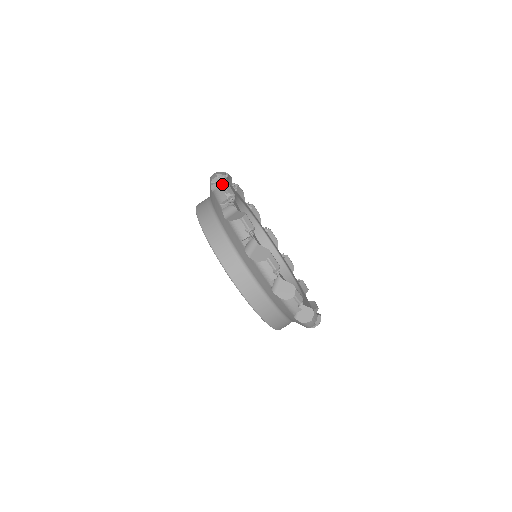
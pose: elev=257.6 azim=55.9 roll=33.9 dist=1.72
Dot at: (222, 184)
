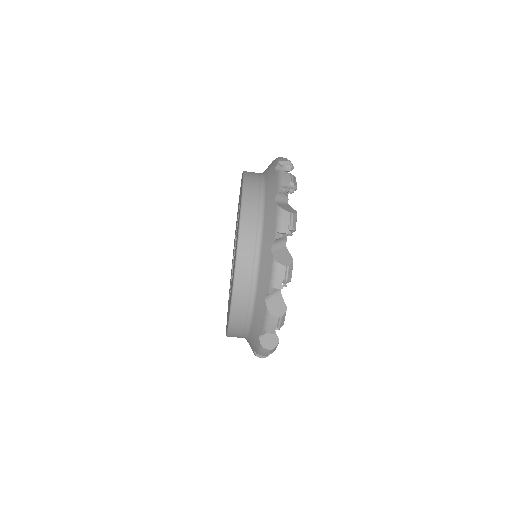
Dot at: occluded
